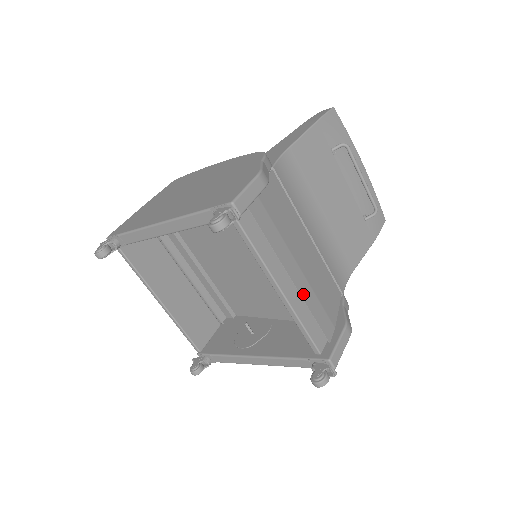
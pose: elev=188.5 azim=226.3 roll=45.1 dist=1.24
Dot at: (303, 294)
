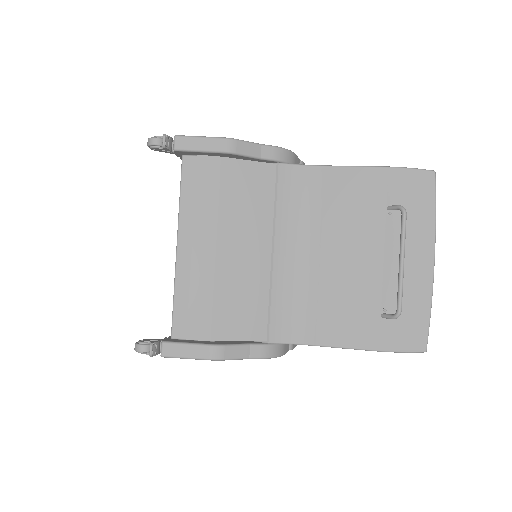
Dot at: (195, 271)
